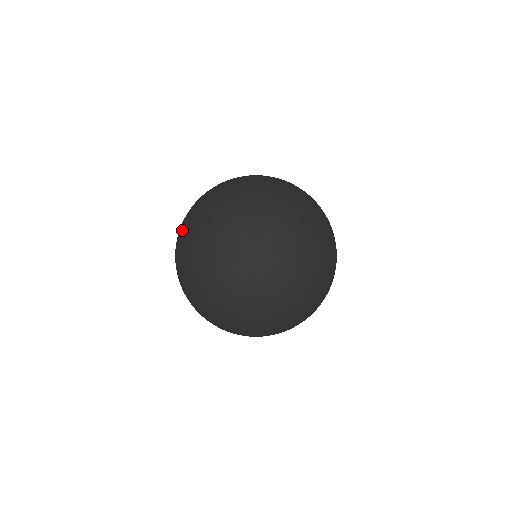
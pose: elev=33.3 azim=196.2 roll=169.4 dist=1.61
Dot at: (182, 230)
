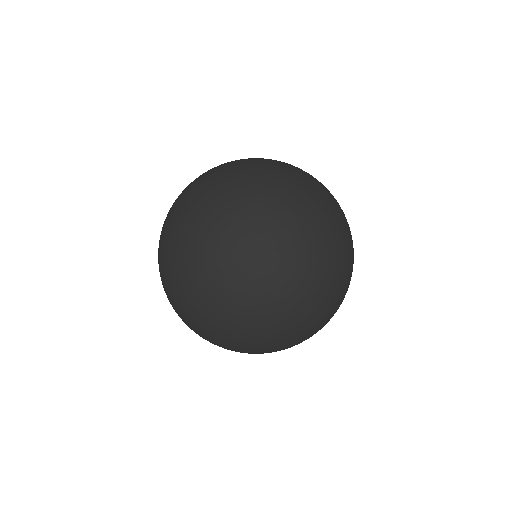
Dot at: occluded
